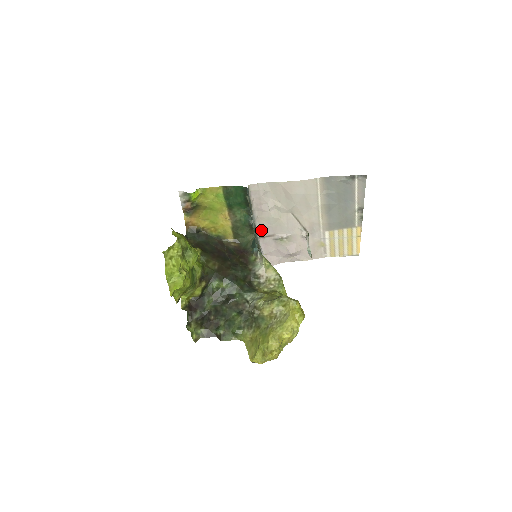
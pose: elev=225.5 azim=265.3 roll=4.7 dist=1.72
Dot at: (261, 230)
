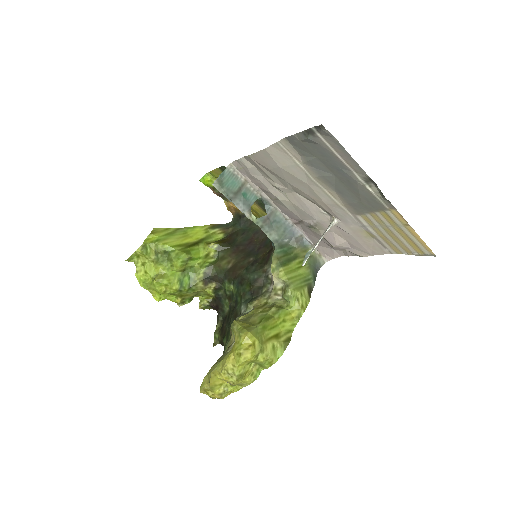
Dot at: (288, 214)
